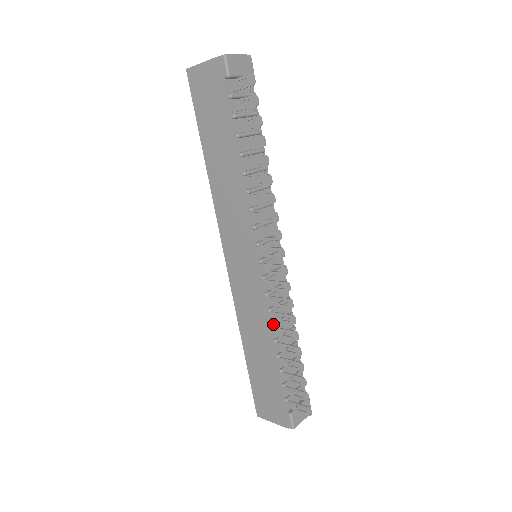
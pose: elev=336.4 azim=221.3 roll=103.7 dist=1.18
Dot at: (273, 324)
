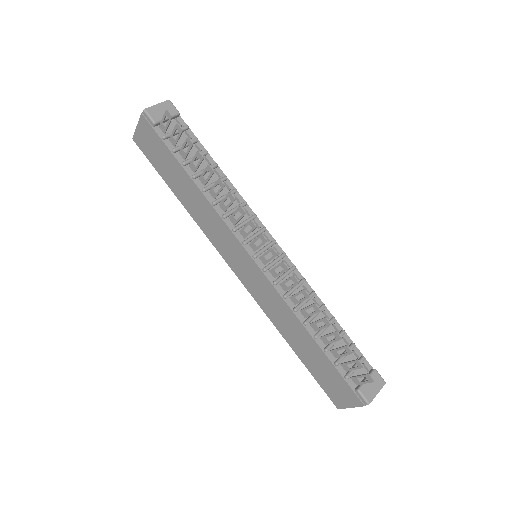
Dot at: (295, 308)
